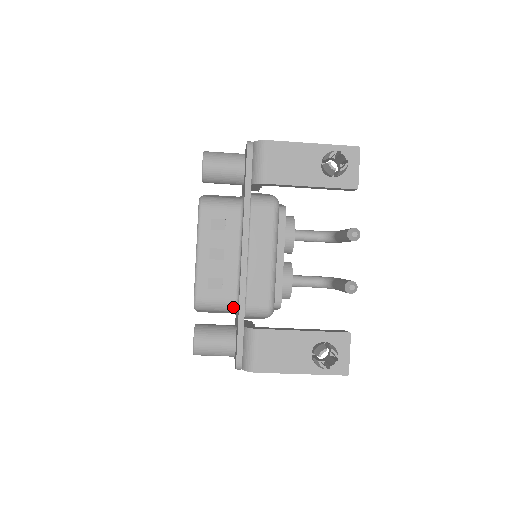
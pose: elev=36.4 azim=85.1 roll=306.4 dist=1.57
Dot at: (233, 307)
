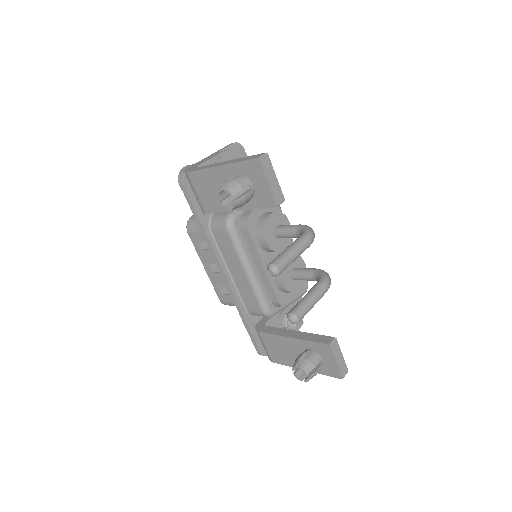
Dot at: occluded
